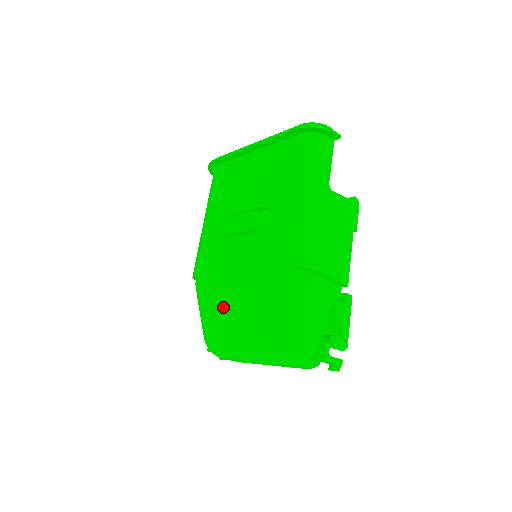
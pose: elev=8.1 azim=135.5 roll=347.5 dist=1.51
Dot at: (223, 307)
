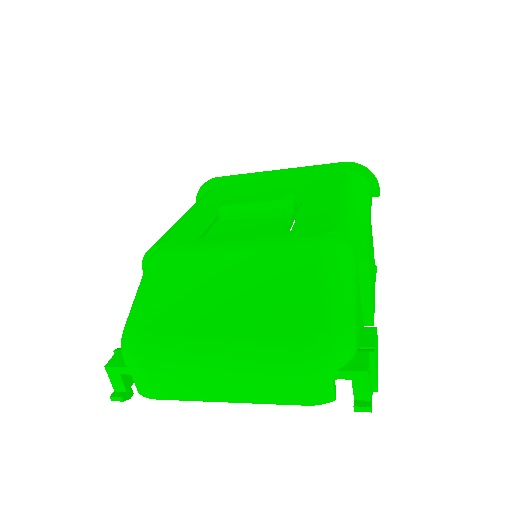
Dot at: (200, 278)
